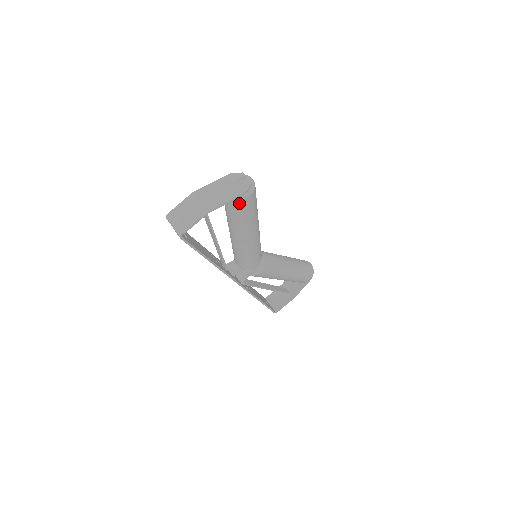
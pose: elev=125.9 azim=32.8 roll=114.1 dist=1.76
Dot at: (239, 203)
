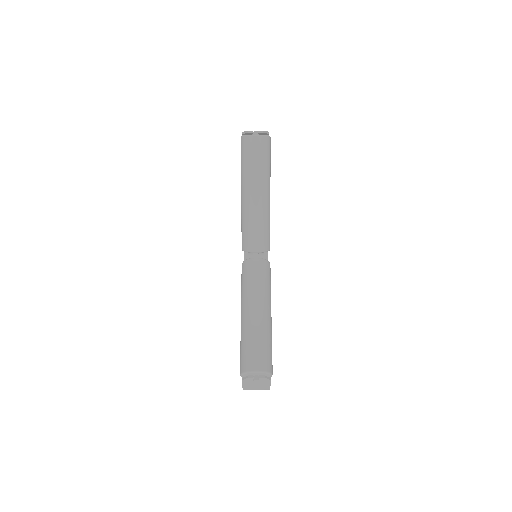
Dot at: occluded
